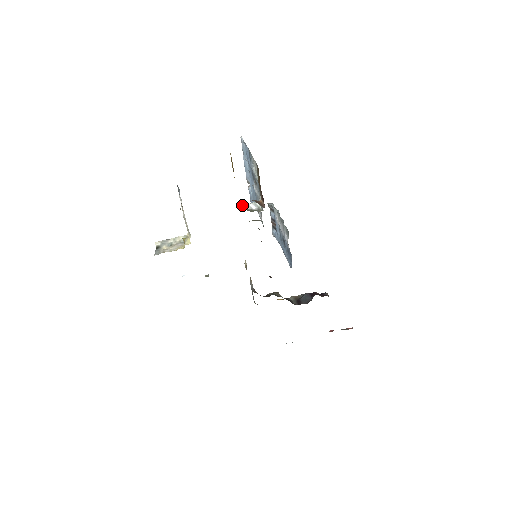
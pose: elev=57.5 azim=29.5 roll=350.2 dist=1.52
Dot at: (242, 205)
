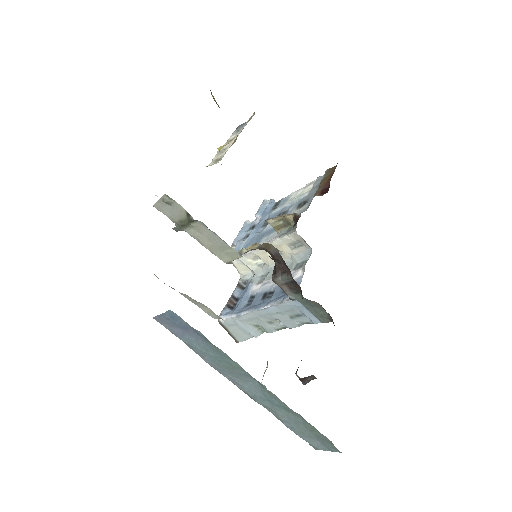
Dot at: occluded
